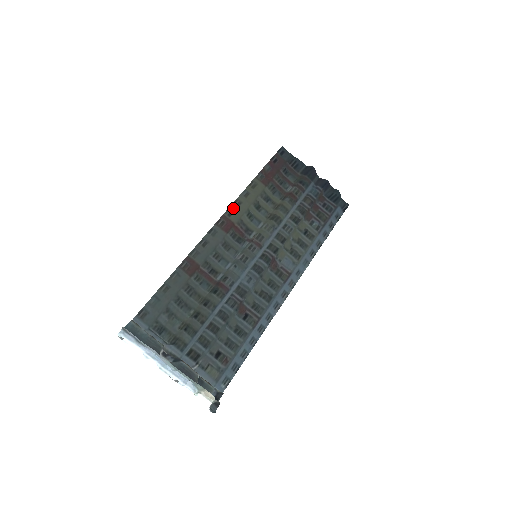
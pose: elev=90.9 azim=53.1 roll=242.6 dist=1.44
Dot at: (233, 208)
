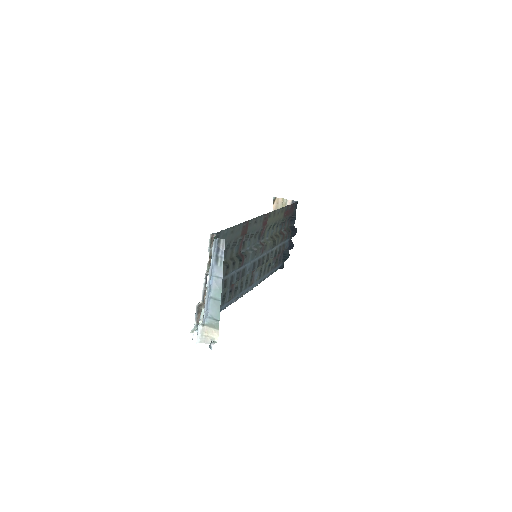
Dot at: (272, 214)
